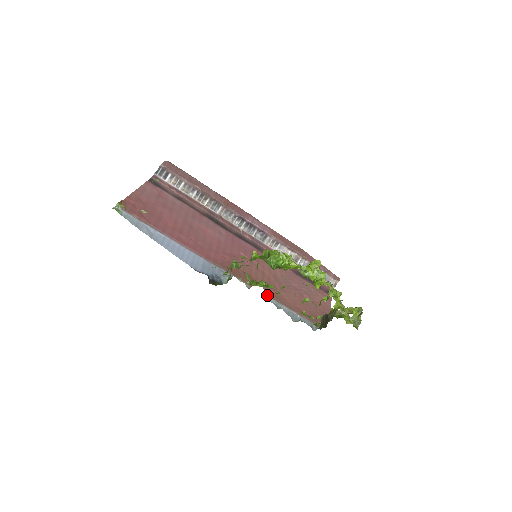
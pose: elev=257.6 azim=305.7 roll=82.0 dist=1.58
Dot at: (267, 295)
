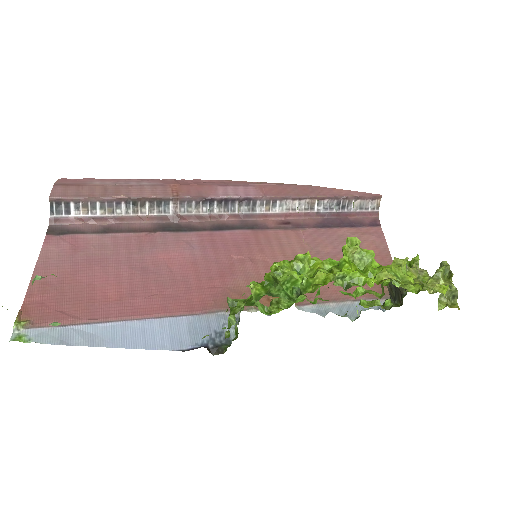
Dot at: (299, 304)
